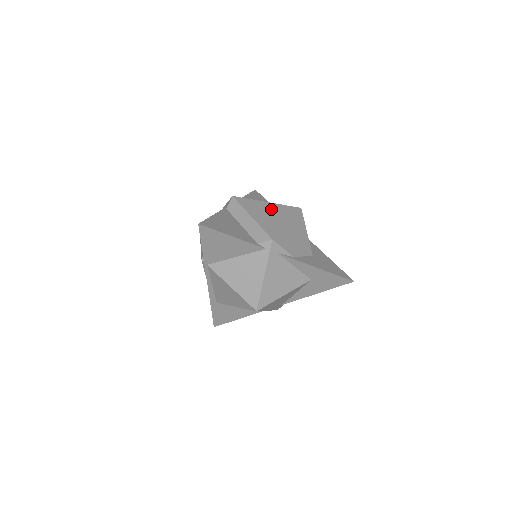
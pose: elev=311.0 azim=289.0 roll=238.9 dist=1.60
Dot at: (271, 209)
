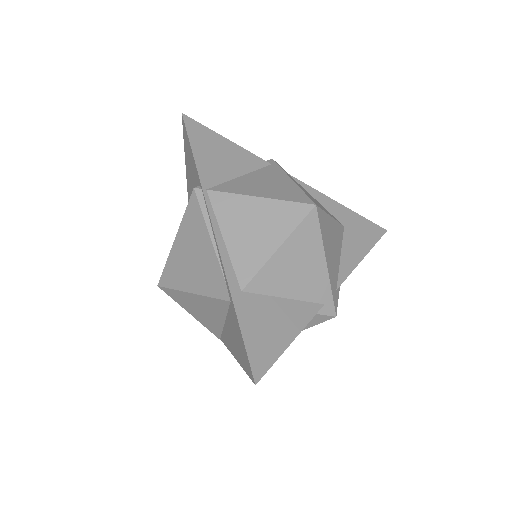
Dot at: occluded
